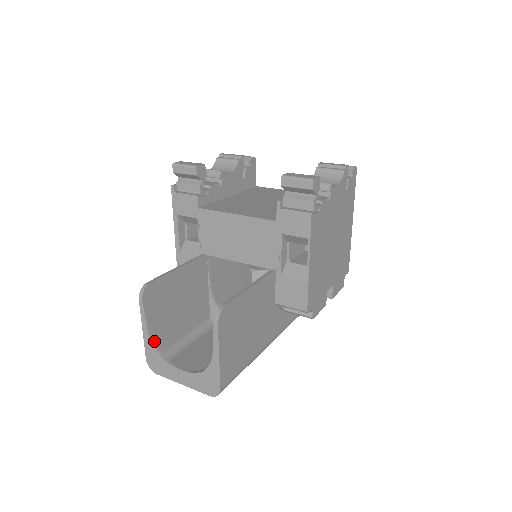
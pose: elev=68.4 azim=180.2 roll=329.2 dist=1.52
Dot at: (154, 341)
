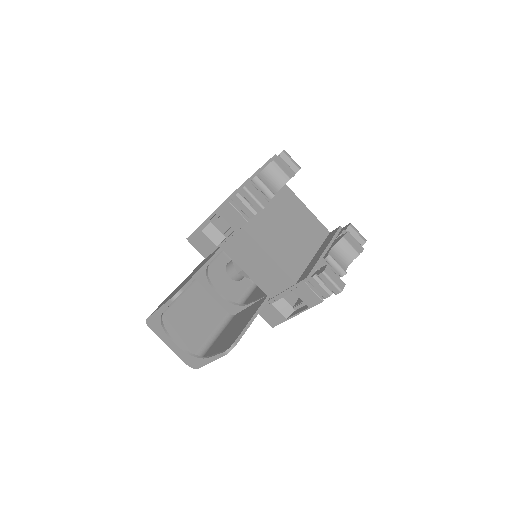
Dot at: occluded
